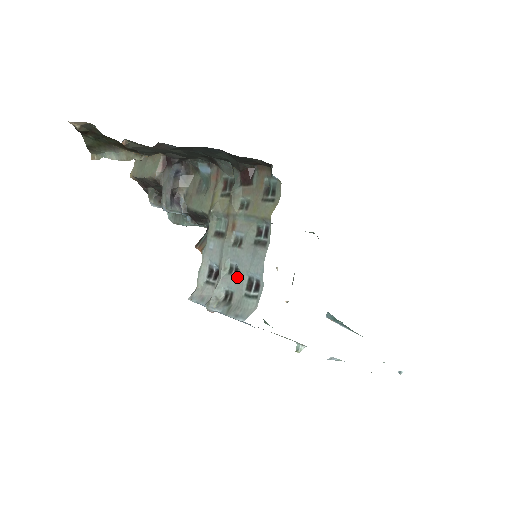
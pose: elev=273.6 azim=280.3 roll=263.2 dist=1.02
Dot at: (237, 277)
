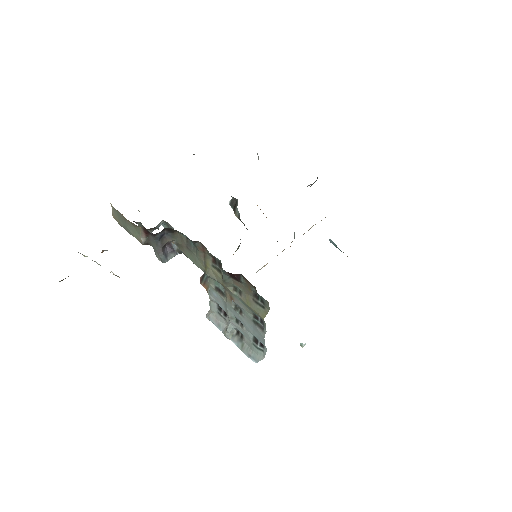
Dot at: (244, 330)
